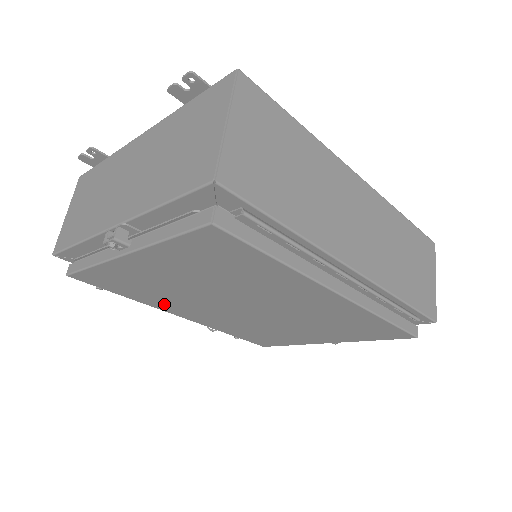
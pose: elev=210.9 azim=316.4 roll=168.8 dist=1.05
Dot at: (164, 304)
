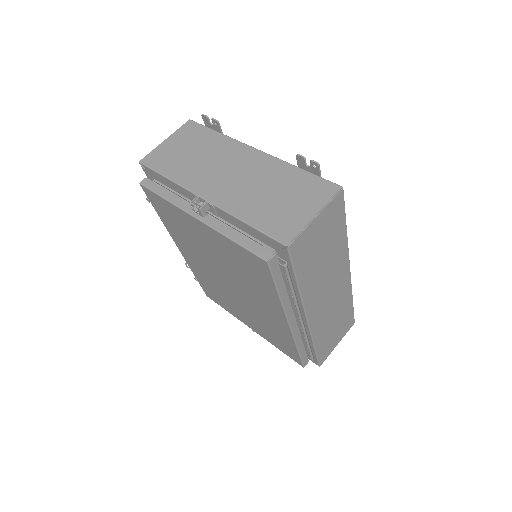
Dot at: (179, 239)
